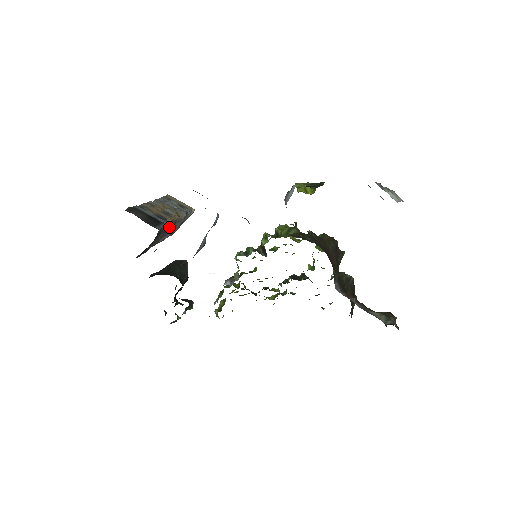
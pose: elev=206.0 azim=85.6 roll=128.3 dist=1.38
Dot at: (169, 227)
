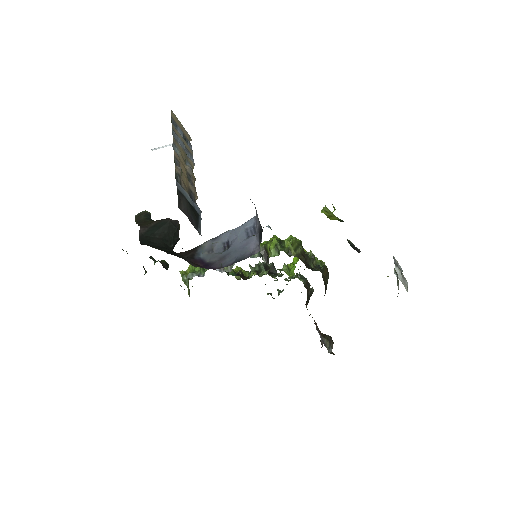
Dot at: occluded
